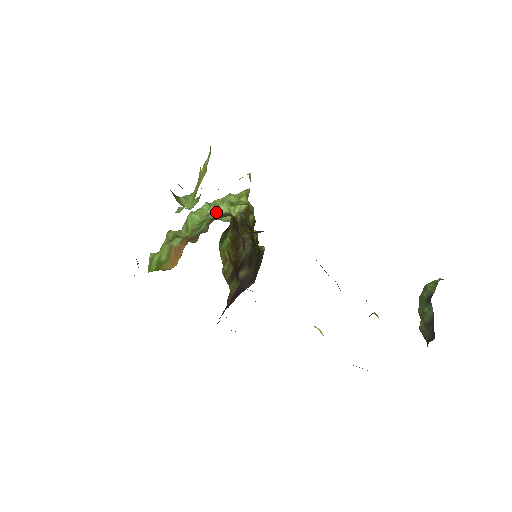
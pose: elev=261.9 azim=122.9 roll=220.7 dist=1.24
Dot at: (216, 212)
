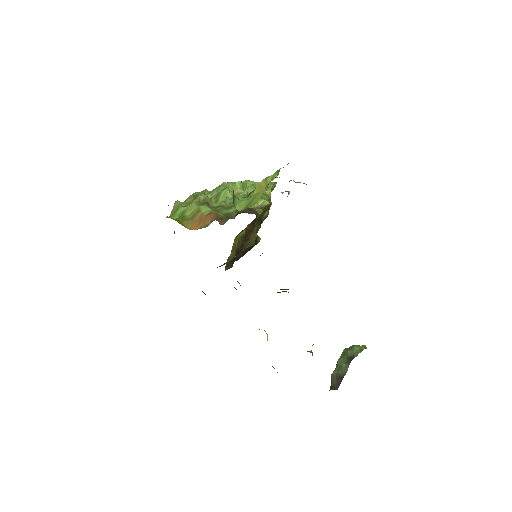
Dot at: occluded
